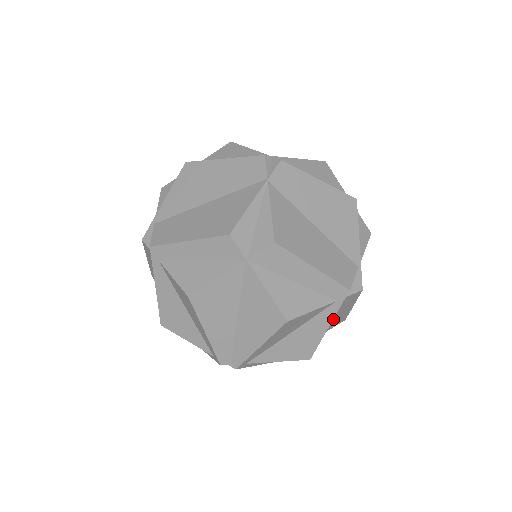
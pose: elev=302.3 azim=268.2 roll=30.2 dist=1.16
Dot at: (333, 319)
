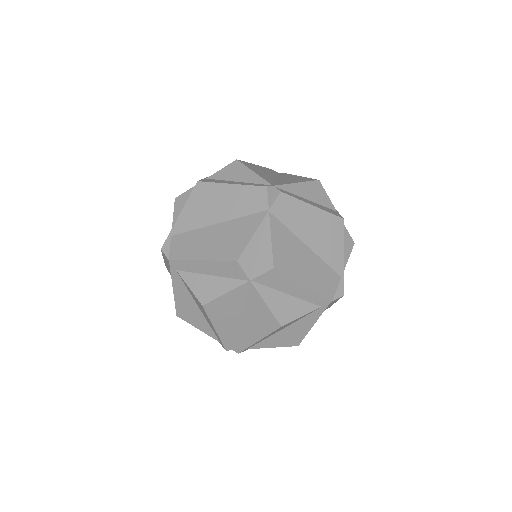
Dot at: occluded
